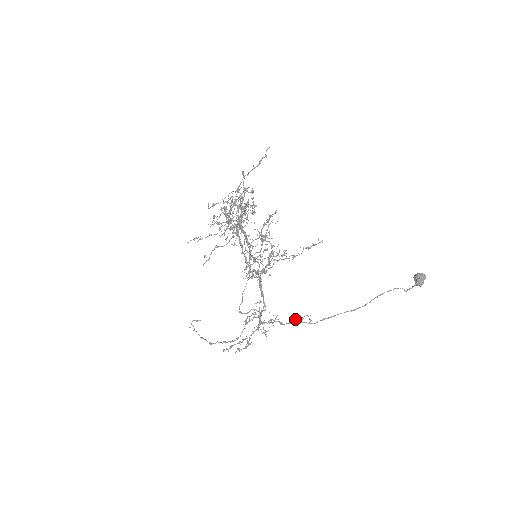
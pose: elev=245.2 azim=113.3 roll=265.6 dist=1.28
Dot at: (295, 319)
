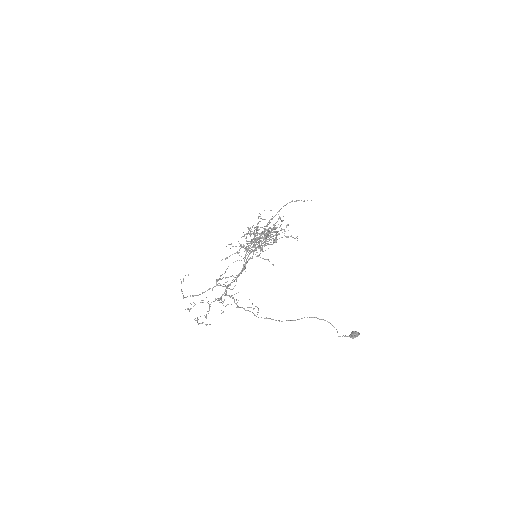
Dot at: (249, 307)
